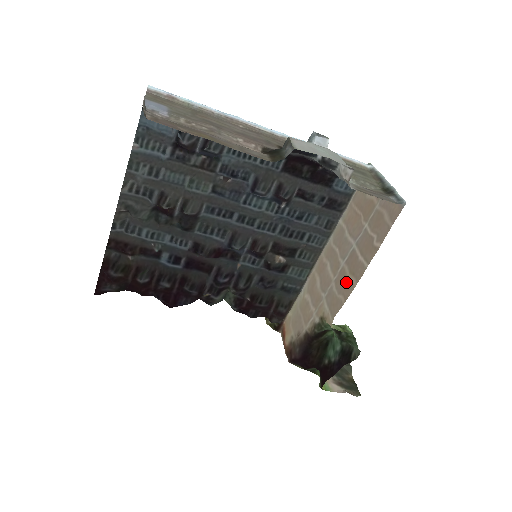
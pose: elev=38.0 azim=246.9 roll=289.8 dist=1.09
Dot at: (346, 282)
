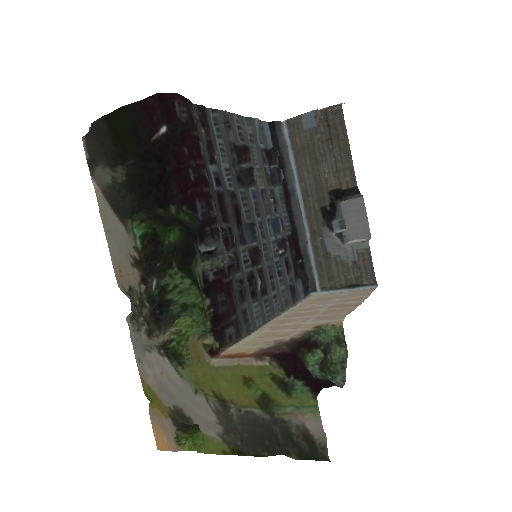
Dot at: (340, 310)
